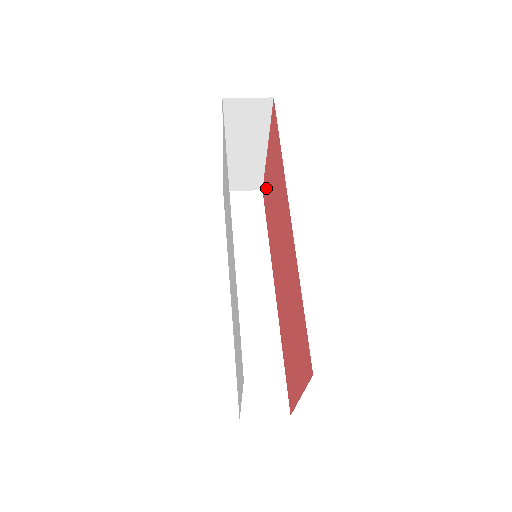
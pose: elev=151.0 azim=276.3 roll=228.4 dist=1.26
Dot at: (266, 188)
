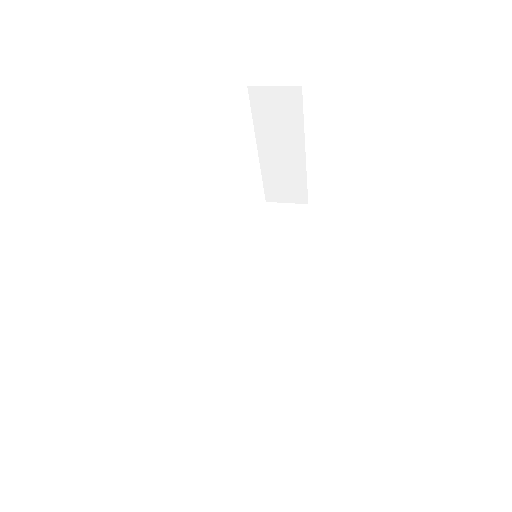
Dot at: occluded
